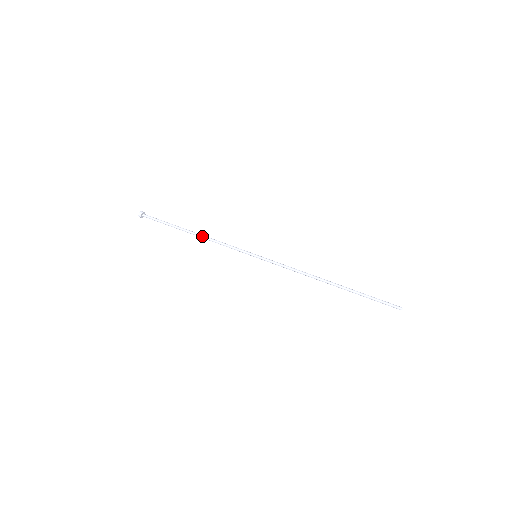
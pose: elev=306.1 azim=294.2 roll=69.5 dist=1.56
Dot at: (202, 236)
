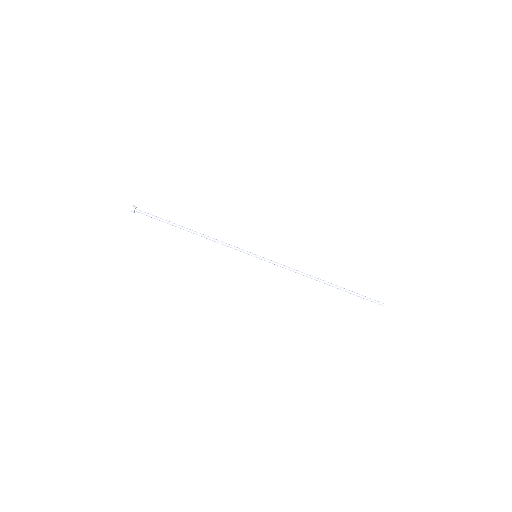
Dot at: occluded
